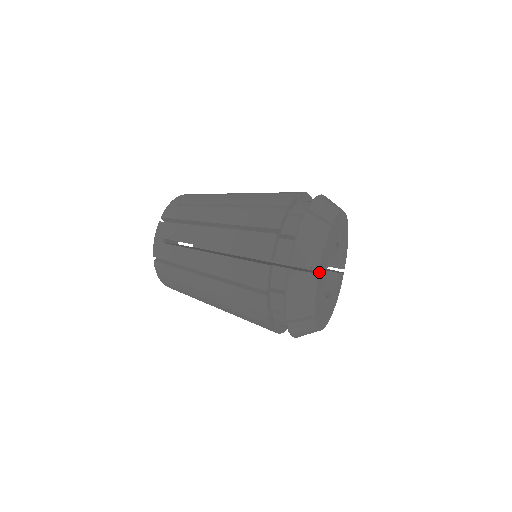
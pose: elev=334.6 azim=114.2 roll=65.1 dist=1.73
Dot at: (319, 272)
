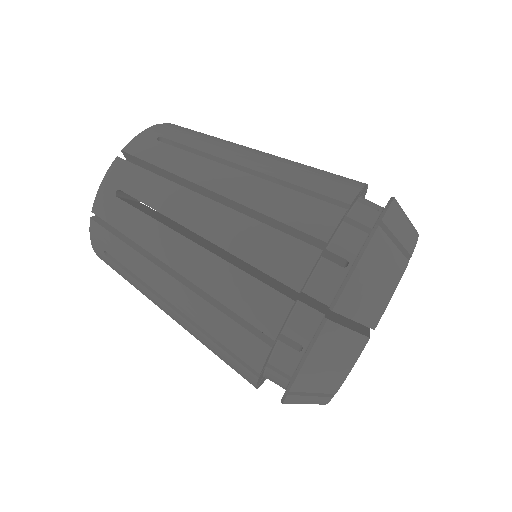
Dot at: (361, 325)
